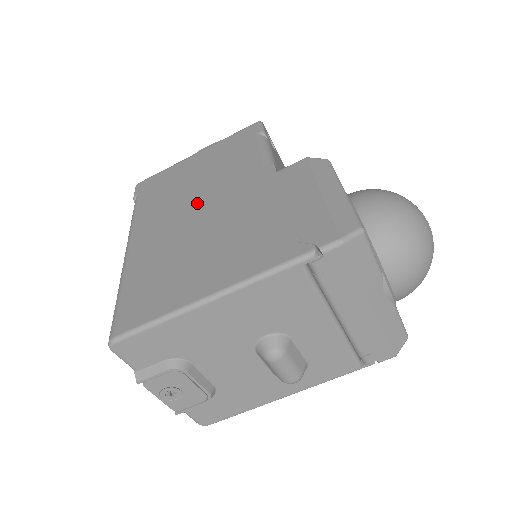
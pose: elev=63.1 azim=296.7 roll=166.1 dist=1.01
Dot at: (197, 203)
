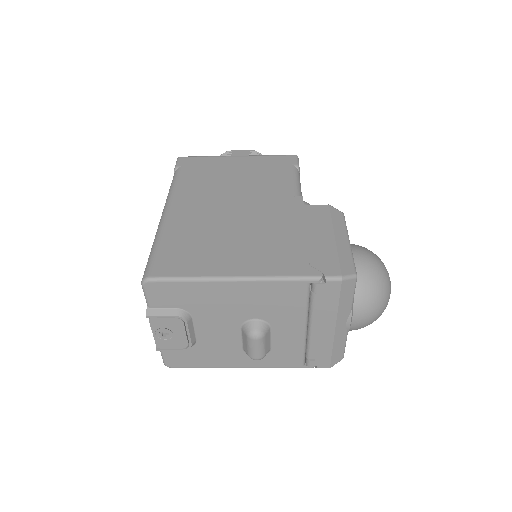
Dot at: (234, 200)
